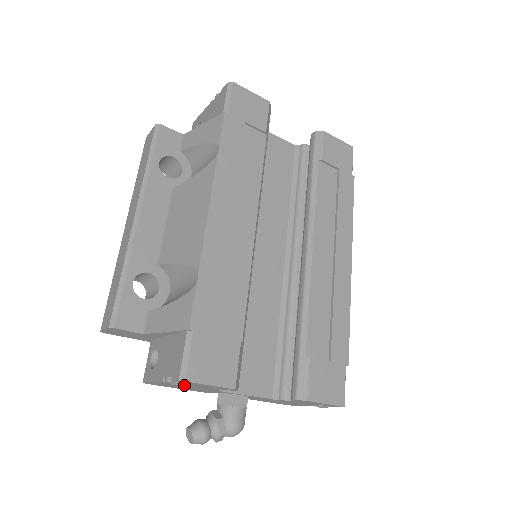
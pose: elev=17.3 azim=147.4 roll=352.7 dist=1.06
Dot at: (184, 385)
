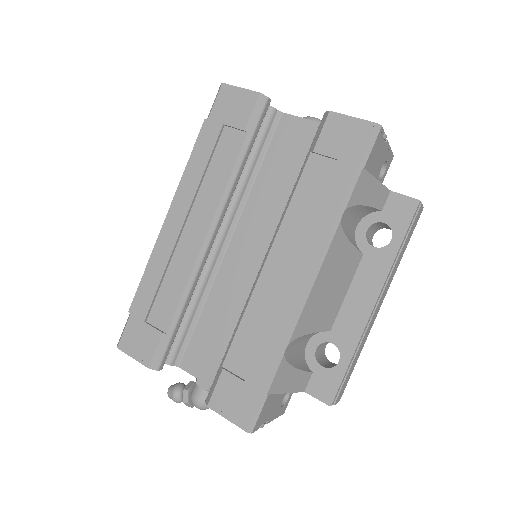
Dot at: occluded
